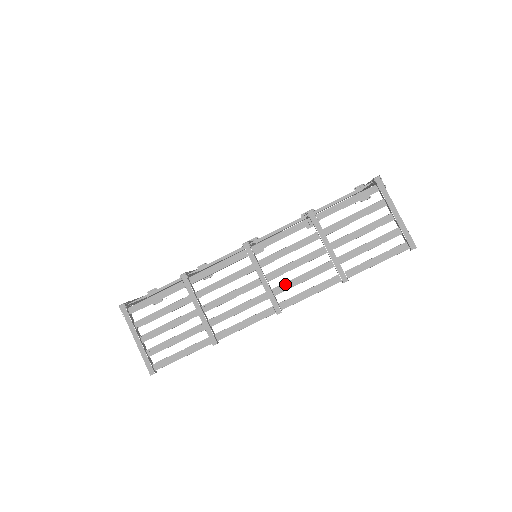
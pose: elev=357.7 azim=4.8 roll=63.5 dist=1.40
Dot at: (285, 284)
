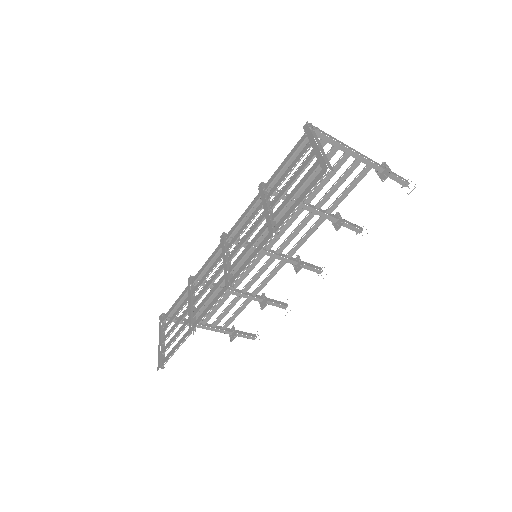
Dot at: (237, 259)
